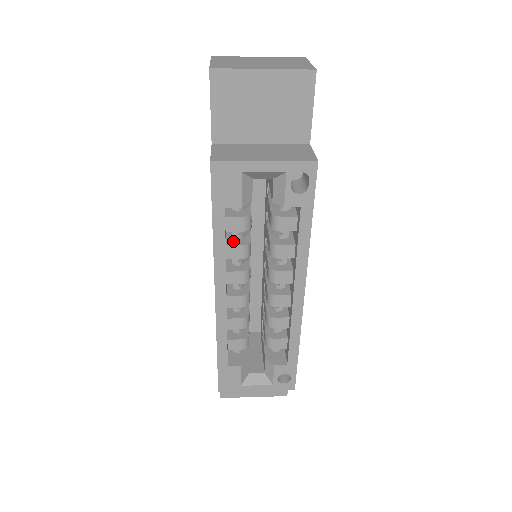
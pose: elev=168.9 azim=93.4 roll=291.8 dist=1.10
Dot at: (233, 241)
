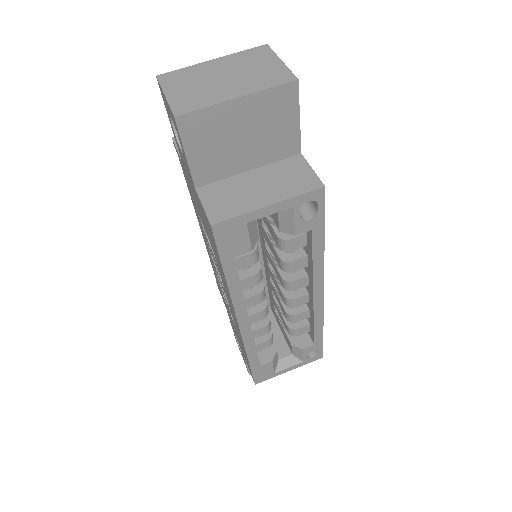
Dot at: (243, 272)
